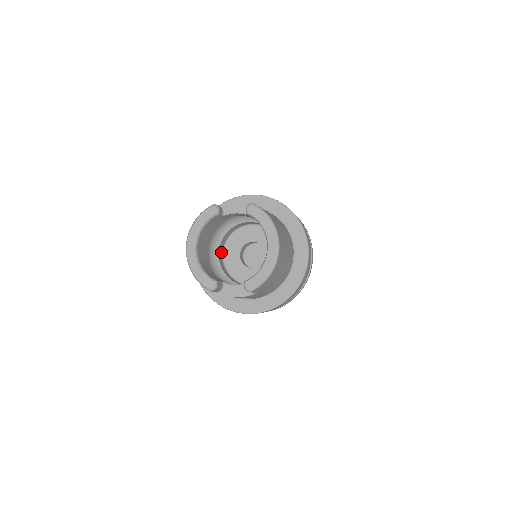
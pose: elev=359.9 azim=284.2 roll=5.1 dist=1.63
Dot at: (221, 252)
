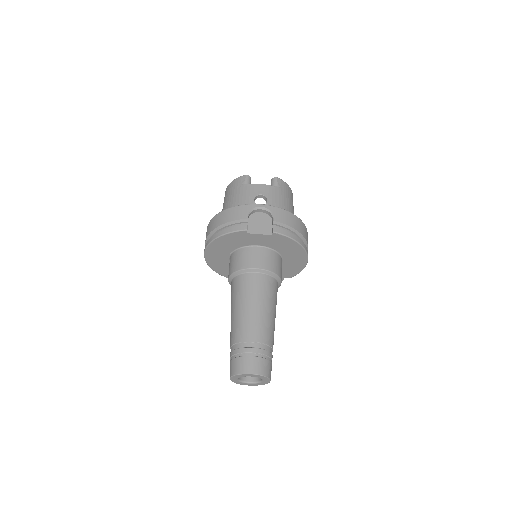
Dot at: occluded
